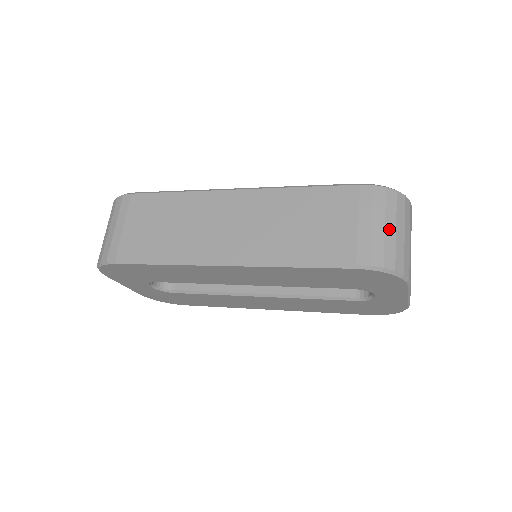
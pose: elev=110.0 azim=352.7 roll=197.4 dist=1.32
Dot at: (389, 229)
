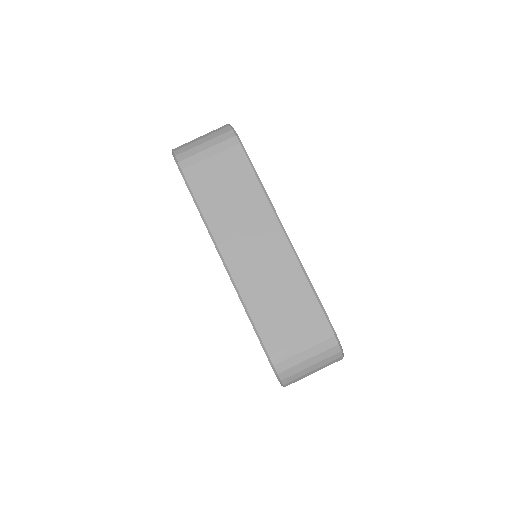
Dot at: (308, 362)
